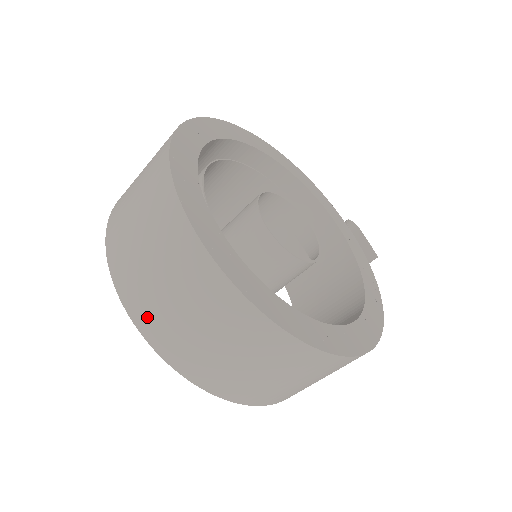
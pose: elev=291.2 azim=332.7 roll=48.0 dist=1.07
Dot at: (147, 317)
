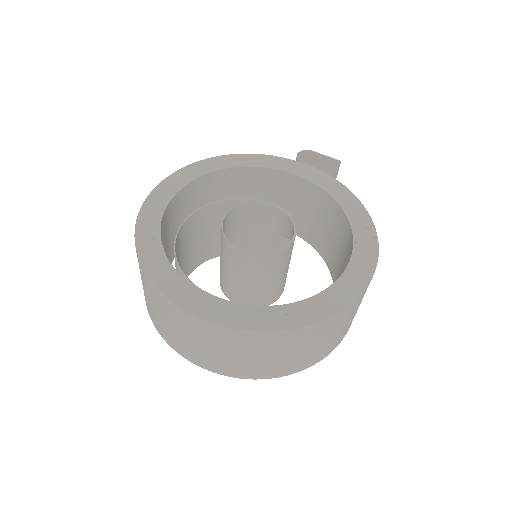
Dot at: (225, 369)
